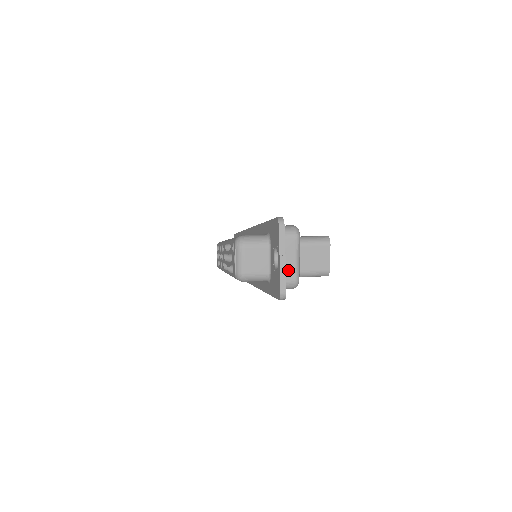
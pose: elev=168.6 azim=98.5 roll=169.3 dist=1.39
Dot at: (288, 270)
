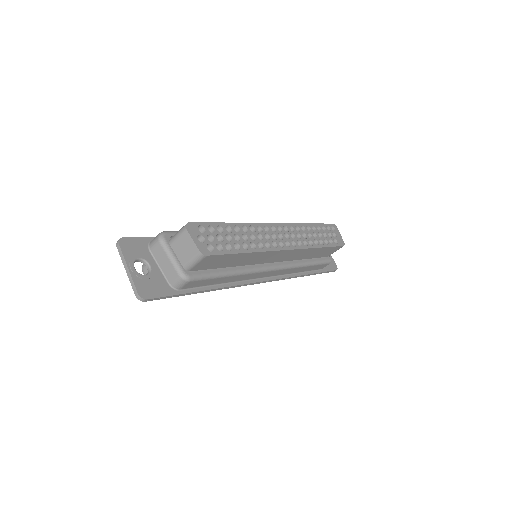
Dot at: (170, 270)
